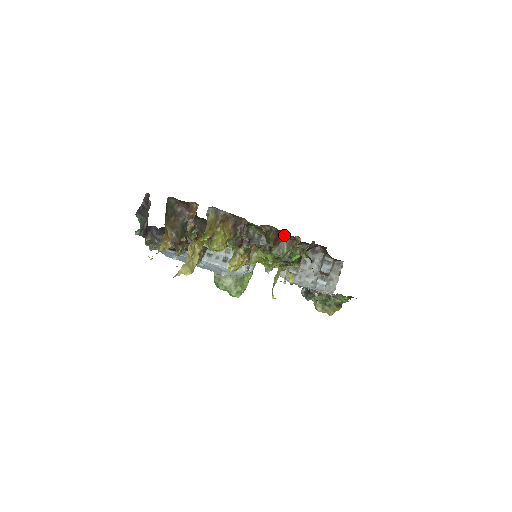
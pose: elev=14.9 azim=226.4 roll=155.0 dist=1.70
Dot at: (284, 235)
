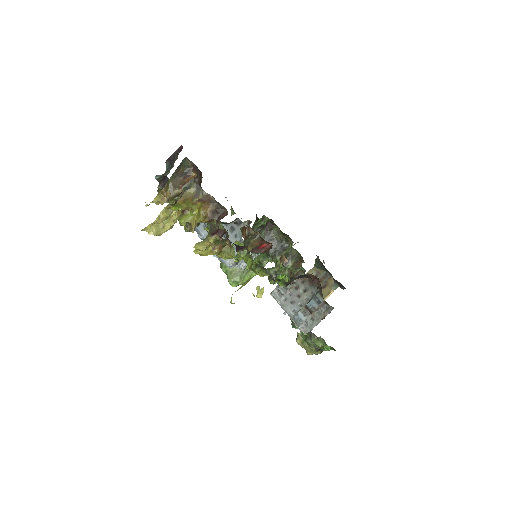
Dot at: (269, 247)
